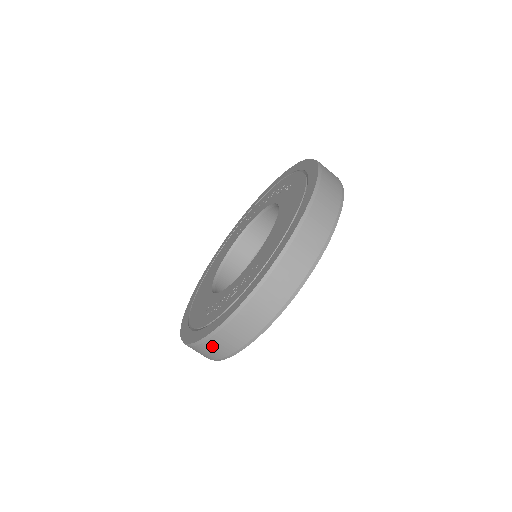
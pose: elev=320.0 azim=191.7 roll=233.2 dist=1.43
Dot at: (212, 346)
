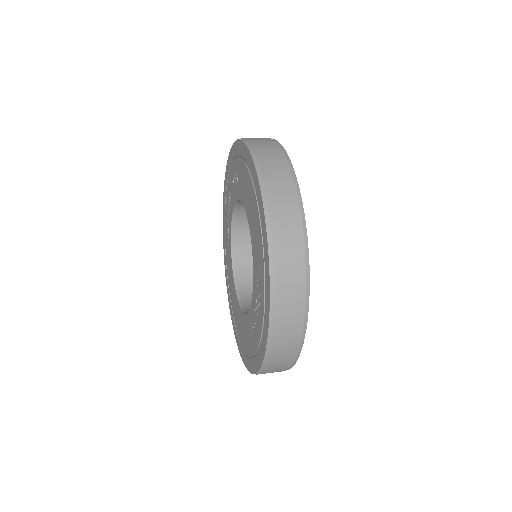
Dot at: (275, 362)
